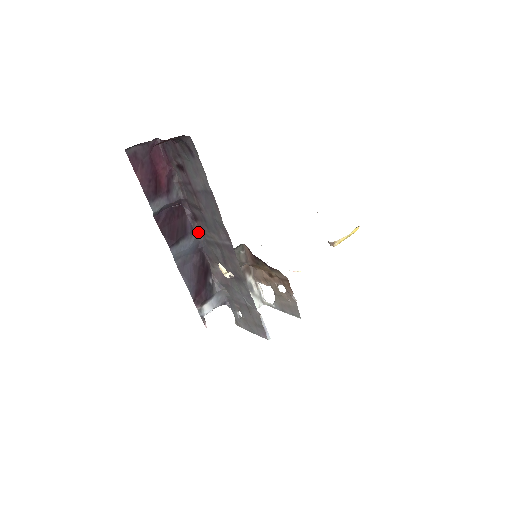
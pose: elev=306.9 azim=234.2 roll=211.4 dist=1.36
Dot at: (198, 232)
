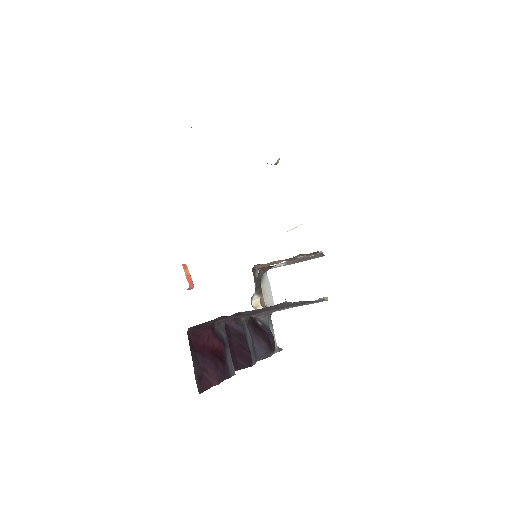
Dot at: (244, 319)
